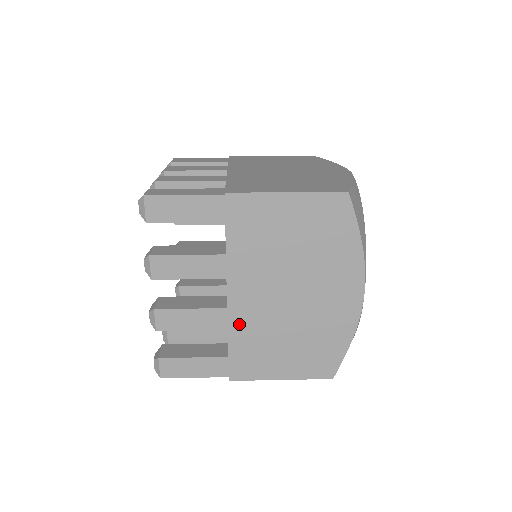
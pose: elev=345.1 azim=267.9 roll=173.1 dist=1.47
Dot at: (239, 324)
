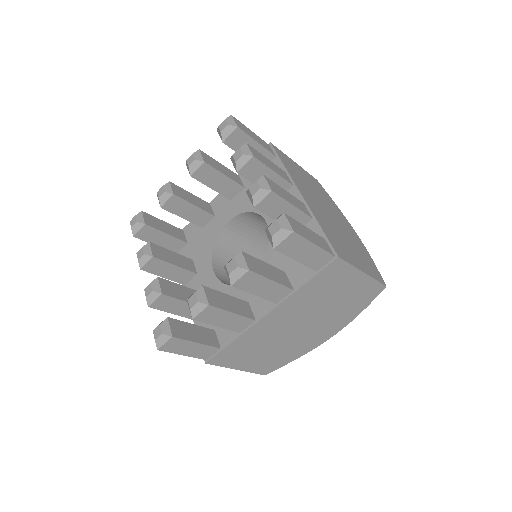
Dot at: (317, 216)
